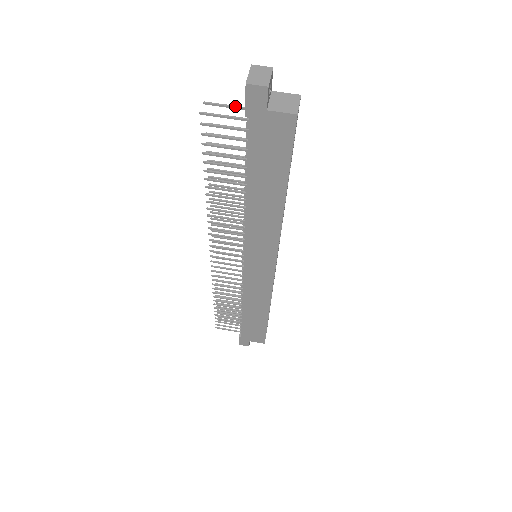
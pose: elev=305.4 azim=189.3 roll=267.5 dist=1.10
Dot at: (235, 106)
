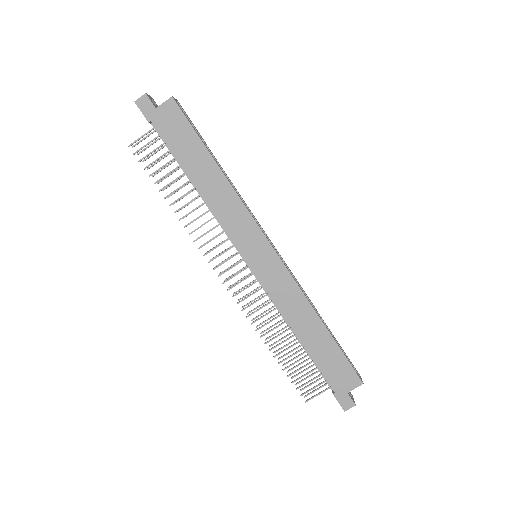
Dot at: (149, 134)
